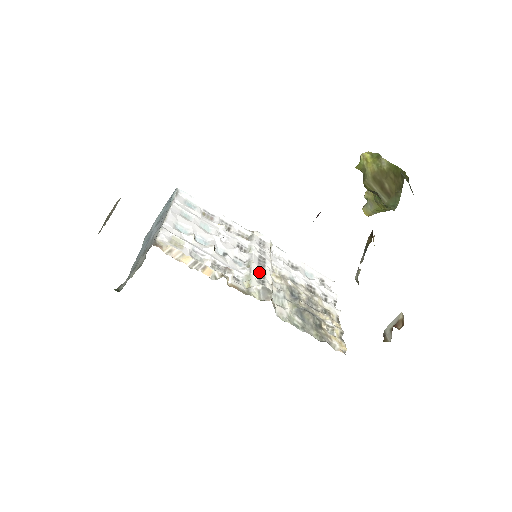
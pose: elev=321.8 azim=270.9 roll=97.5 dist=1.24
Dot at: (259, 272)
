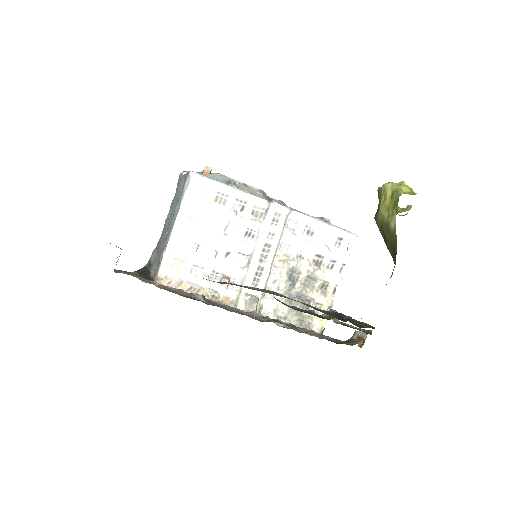
Dot at: (257, 270)
